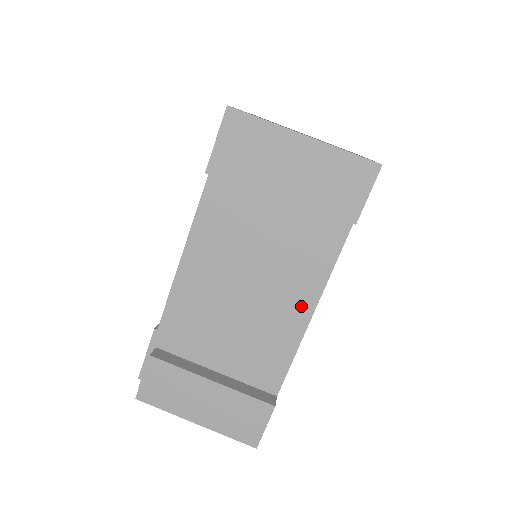
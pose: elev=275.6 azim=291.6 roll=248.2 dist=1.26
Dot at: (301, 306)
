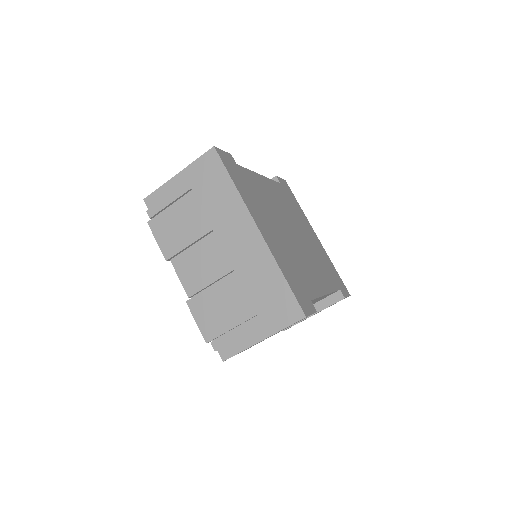
Dot at: occluded
